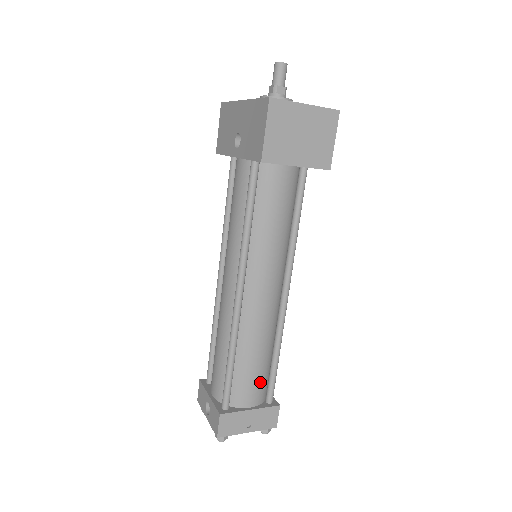
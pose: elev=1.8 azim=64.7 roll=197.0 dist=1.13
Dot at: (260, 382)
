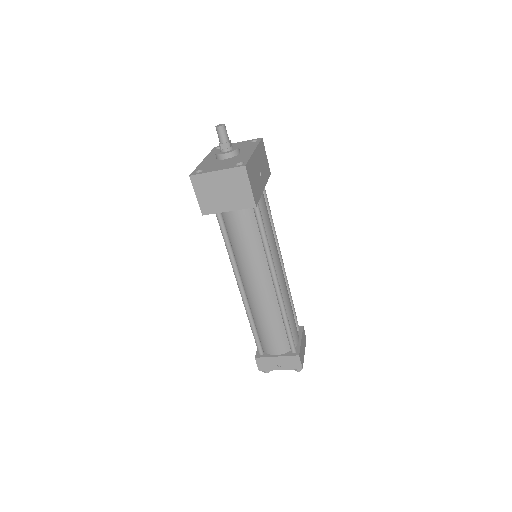
Dot at: (279, 340)
